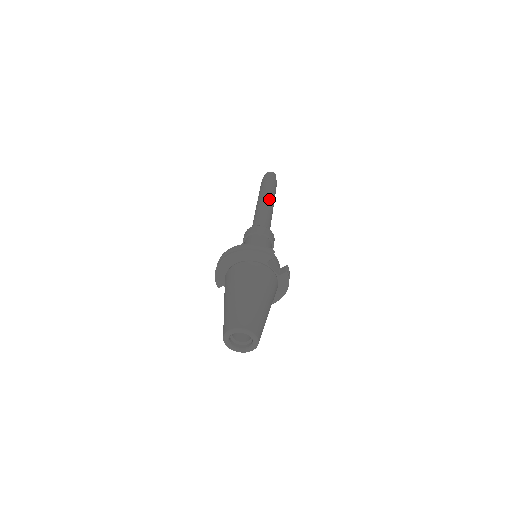
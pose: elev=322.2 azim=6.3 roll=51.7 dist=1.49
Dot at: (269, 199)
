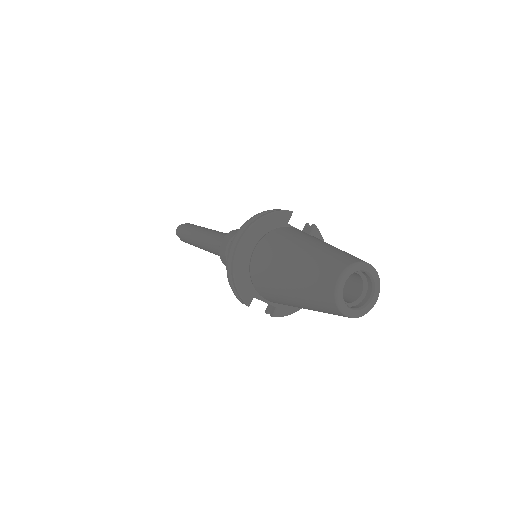
Dot at: (208, 229)
